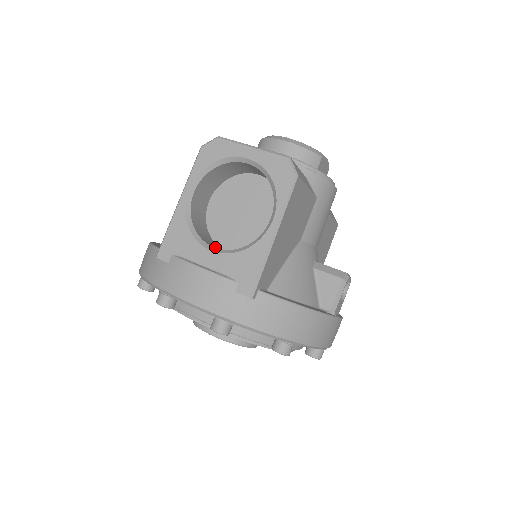
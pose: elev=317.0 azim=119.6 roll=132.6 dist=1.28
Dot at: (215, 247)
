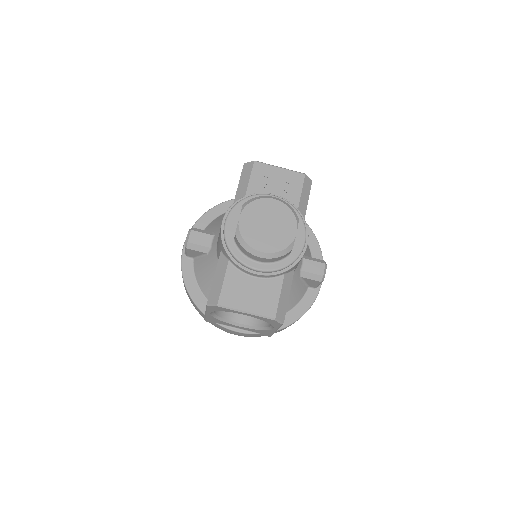
Dot at: (239, 318)
